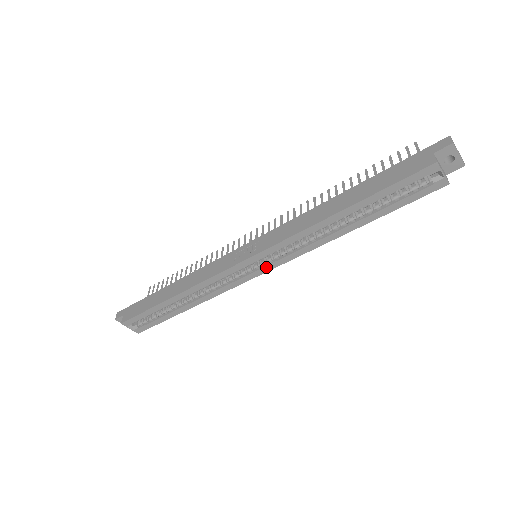
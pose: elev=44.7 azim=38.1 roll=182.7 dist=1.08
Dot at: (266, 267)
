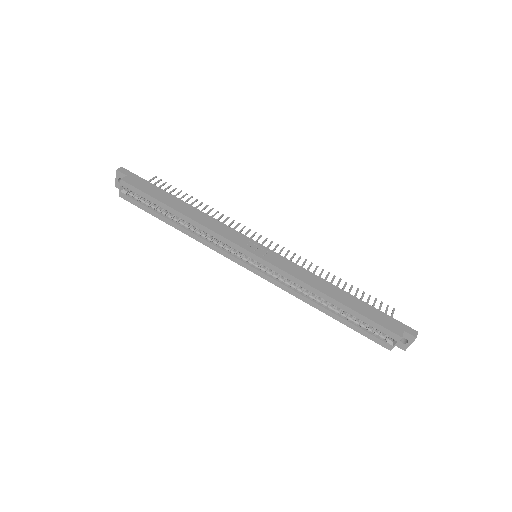
Dot at: (256, 270)
